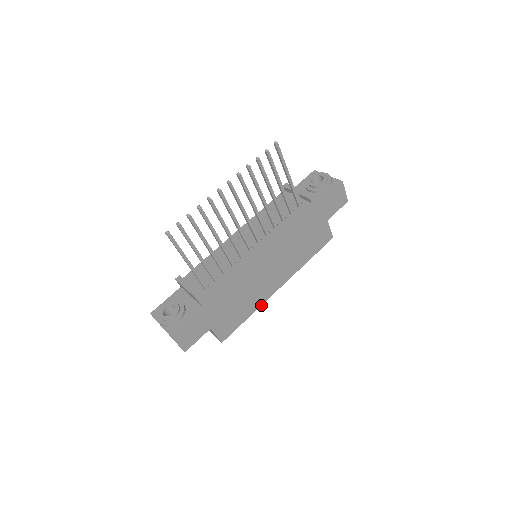
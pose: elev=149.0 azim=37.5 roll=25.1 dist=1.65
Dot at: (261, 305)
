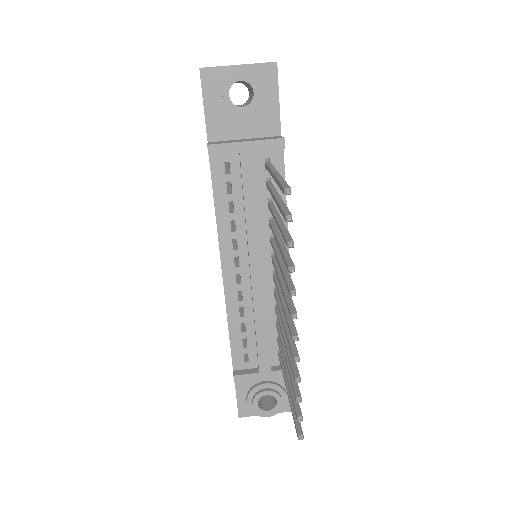
Dot at: occluded
